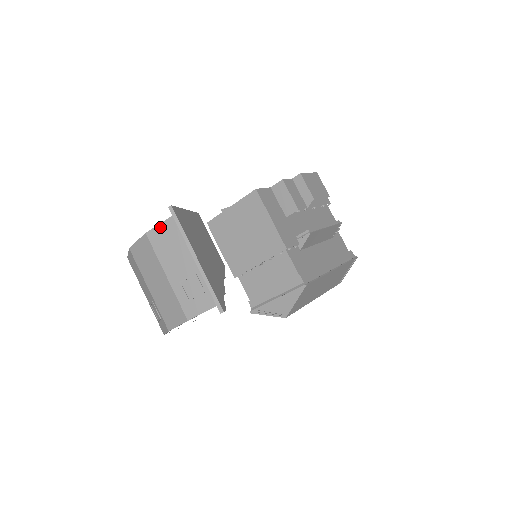
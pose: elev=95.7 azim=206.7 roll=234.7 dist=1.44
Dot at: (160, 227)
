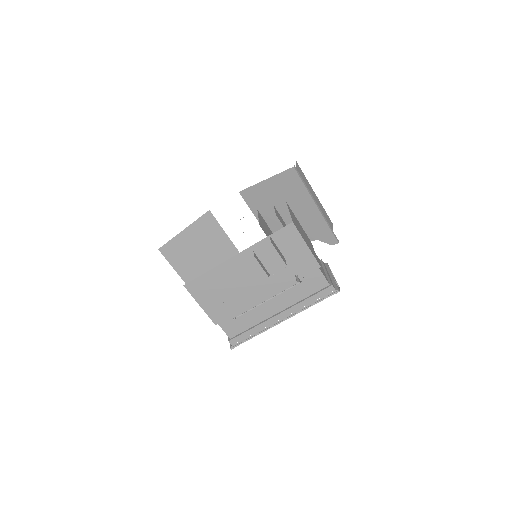
Dot at: occluded
